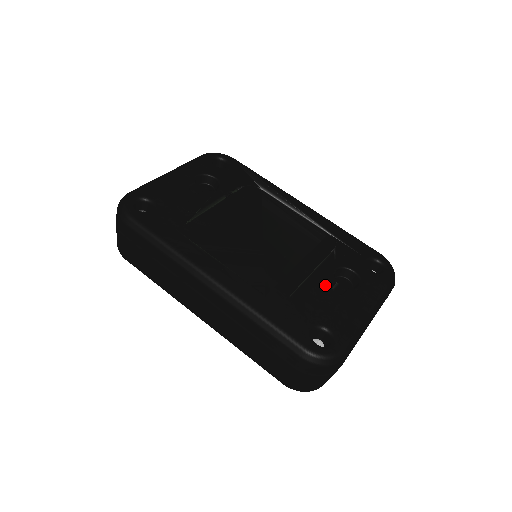
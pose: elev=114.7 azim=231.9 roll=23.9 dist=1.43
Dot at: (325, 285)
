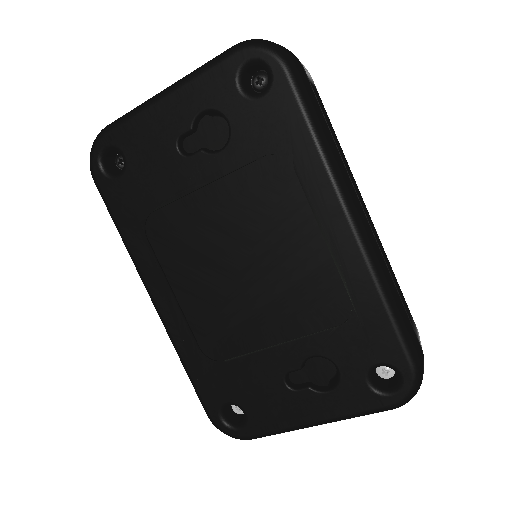
Dot at: (279, 369)
